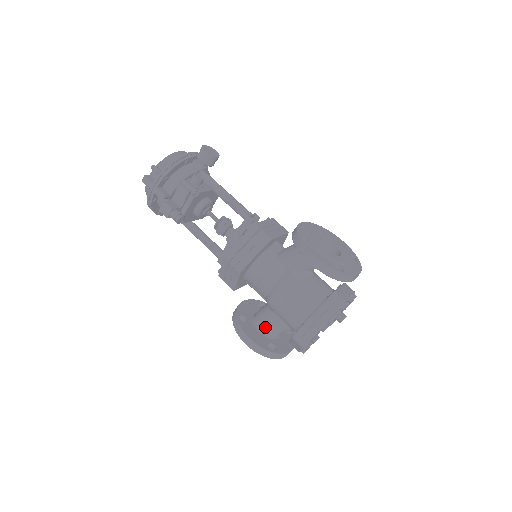
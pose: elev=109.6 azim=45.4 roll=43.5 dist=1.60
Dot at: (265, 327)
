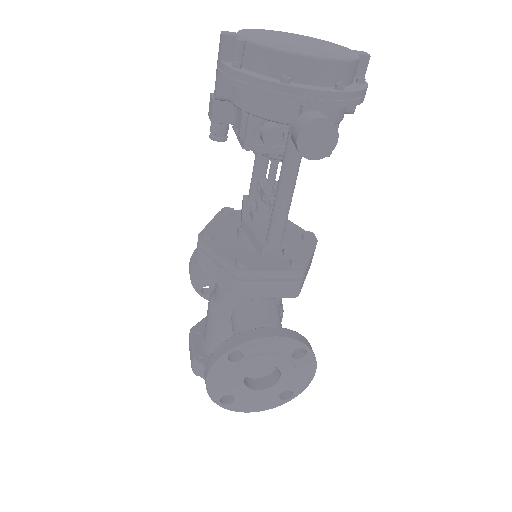
Dot at: occluded
